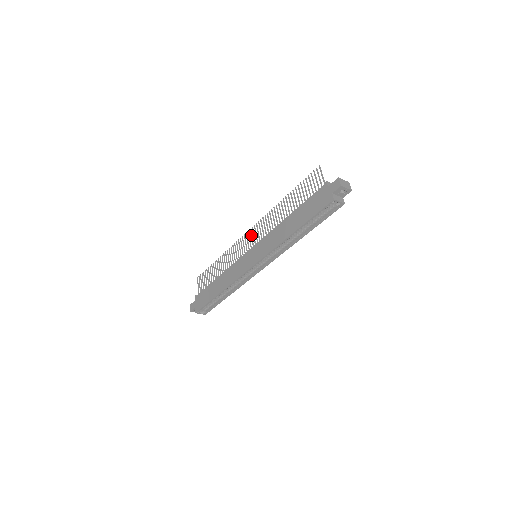
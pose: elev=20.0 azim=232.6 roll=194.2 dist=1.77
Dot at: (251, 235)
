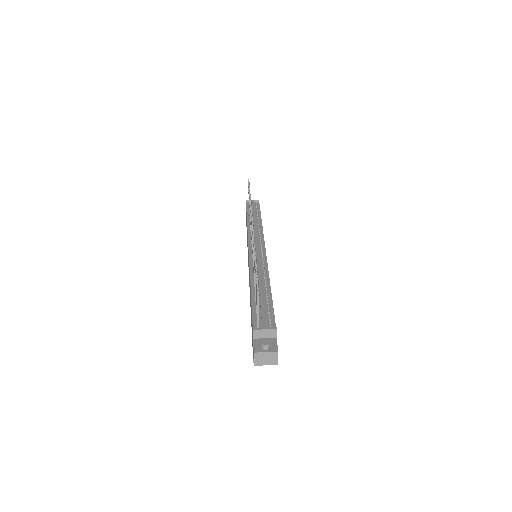
Dot at: occluded
